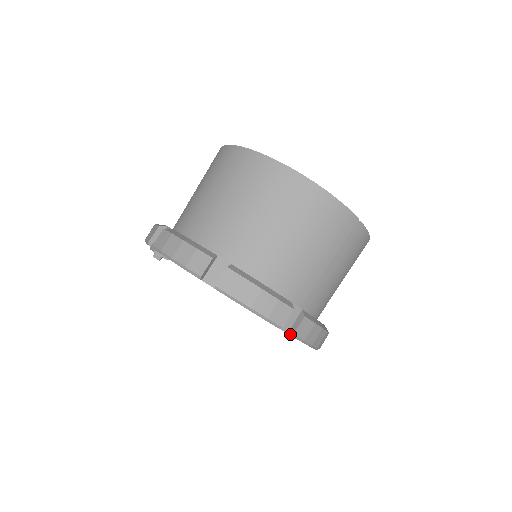
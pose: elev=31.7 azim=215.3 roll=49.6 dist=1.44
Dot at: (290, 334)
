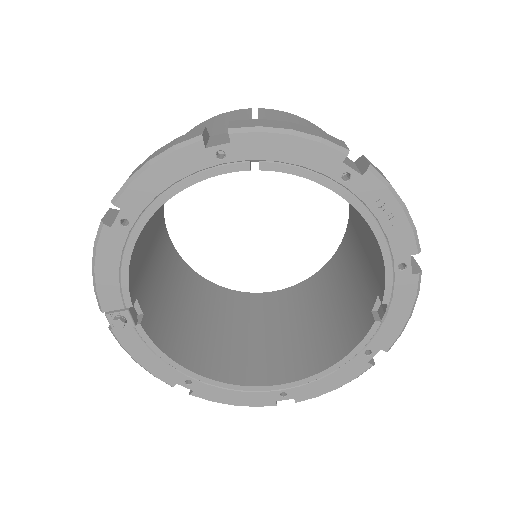
Dot at: occluded
